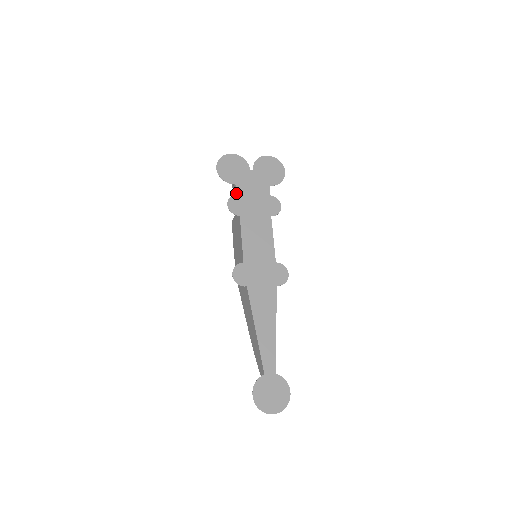
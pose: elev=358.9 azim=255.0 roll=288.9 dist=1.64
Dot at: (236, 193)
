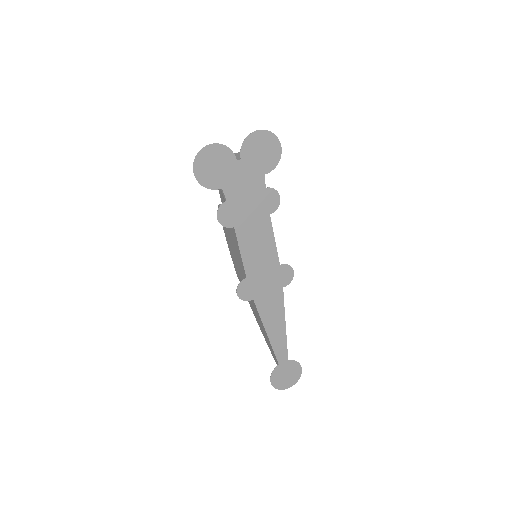
Dot at: (225, 199)
